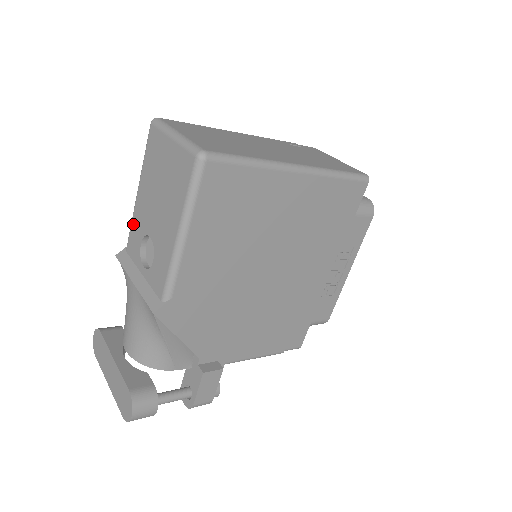
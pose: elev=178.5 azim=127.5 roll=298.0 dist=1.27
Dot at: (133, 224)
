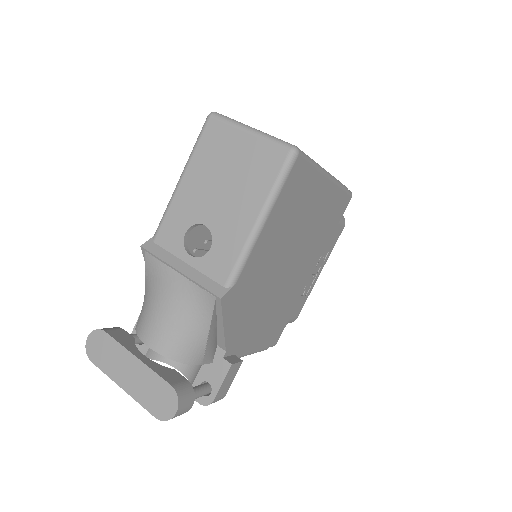
Dot at: (170, 213)
